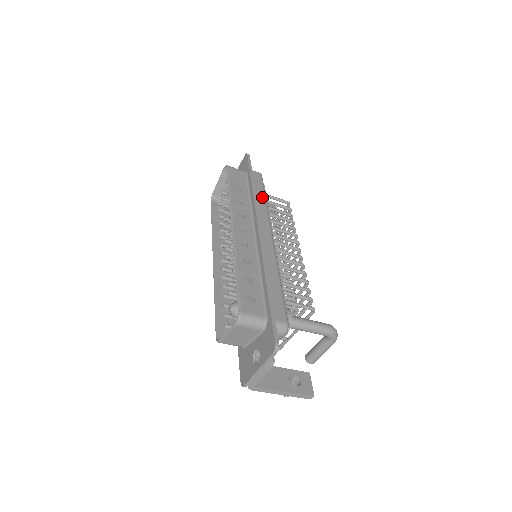
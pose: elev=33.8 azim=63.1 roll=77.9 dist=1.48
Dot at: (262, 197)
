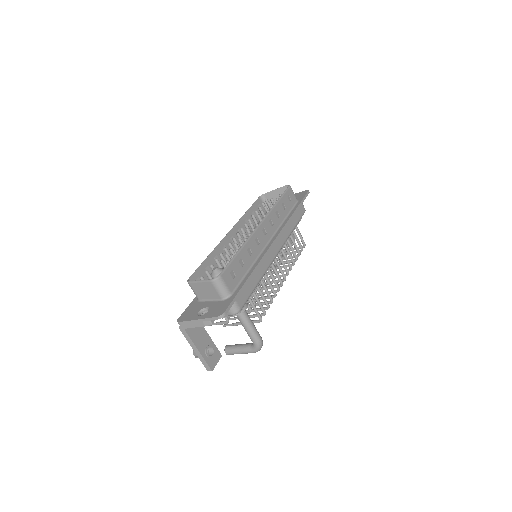
Dot at: (293, 225)
